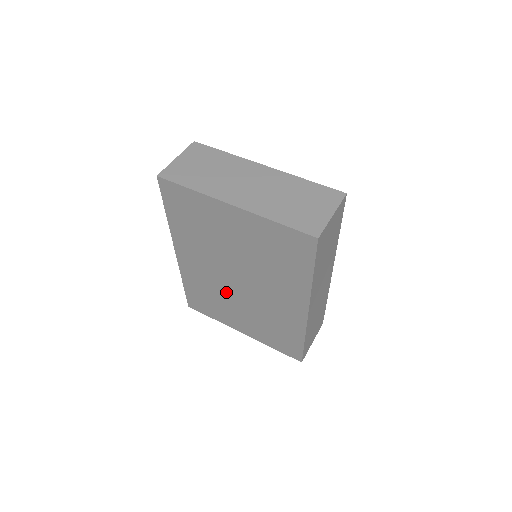
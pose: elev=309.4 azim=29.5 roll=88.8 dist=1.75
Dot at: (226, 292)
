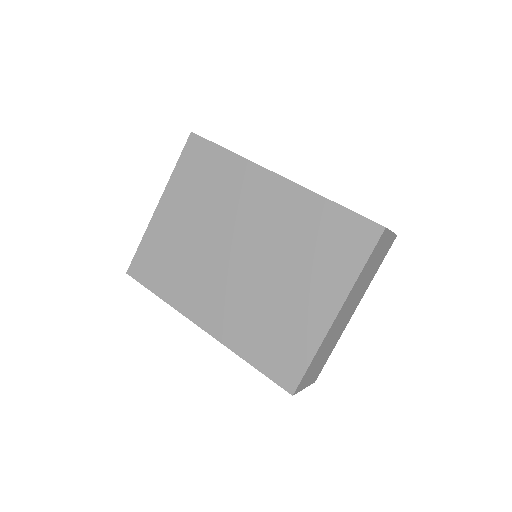
Dot at: (257, 287)
